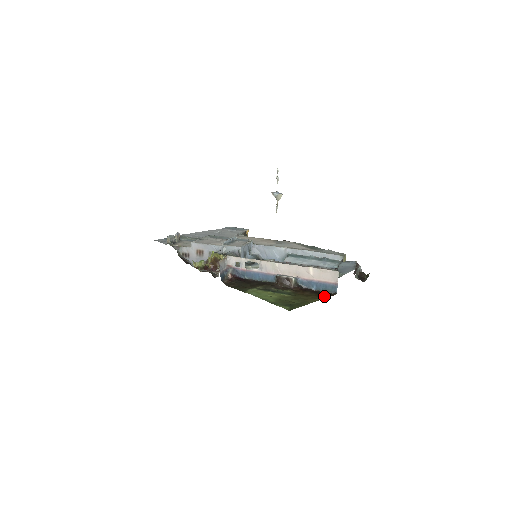
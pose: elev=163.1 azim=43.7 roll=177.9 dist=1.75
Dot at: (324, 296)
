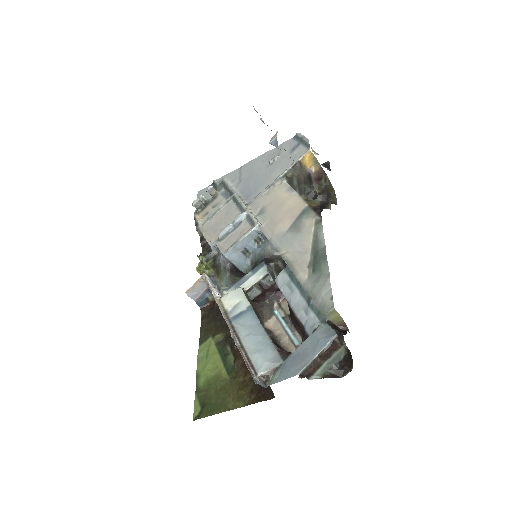
Dot at: (256, 397)
